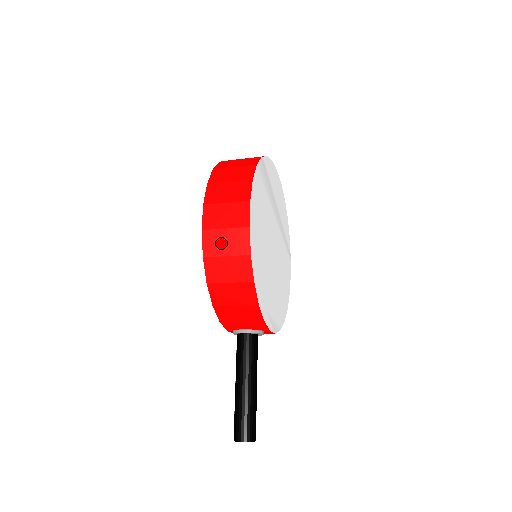
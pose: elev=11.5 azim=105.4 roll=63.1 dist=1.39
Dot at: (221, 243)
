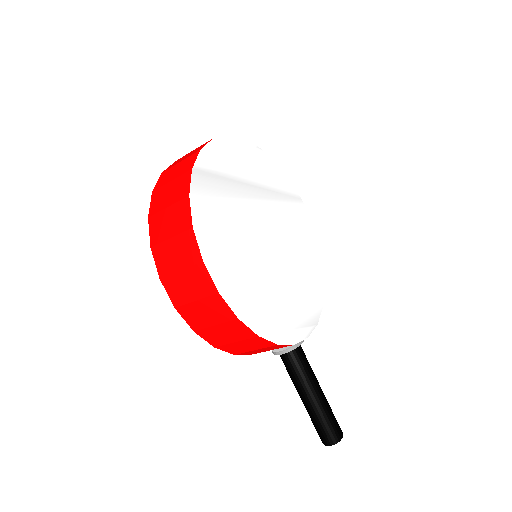
Dot at: (201, 315)
